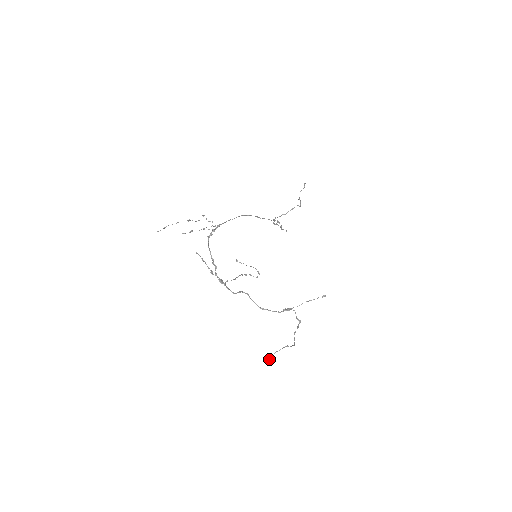
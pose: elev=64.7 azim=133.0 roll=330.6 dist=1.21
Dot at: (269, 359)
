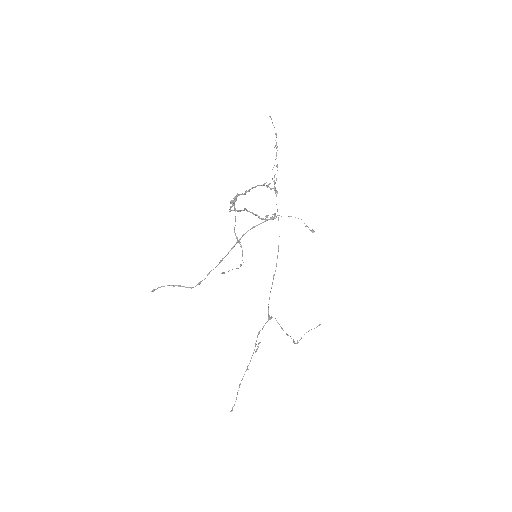
Dot at: (160, 287)
